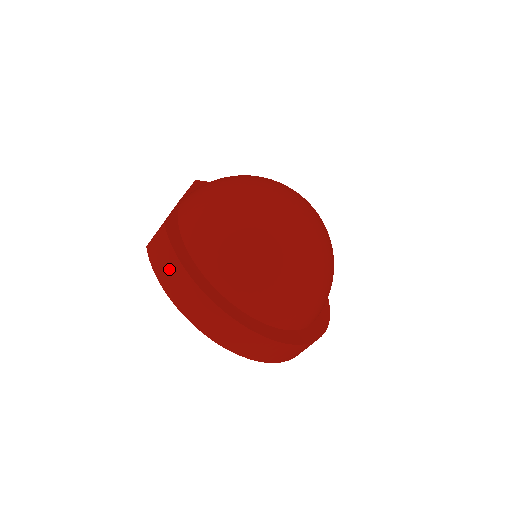
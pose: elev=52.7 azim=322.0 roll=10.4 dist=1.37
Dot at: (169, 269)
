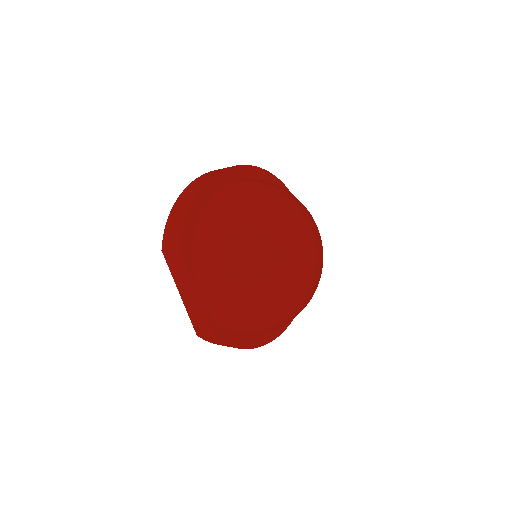
Dot at: occluded
